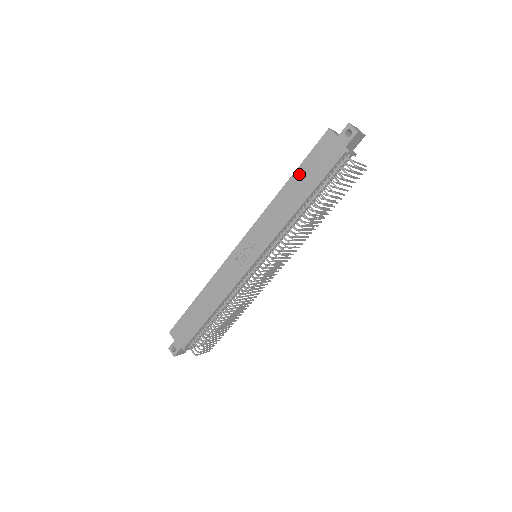
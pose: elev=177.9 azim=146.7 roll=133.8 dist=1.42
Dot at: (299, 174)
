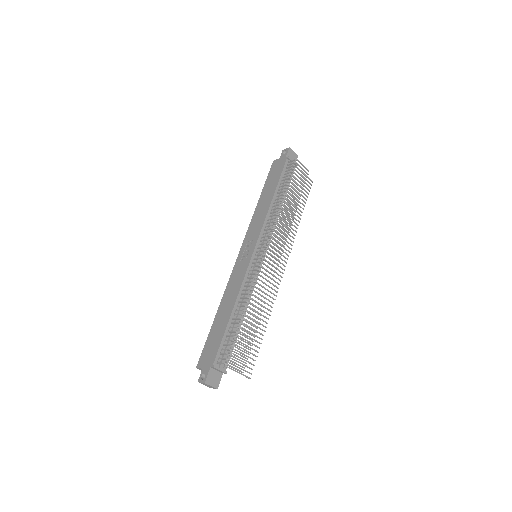
Dot at: (265, 189)
